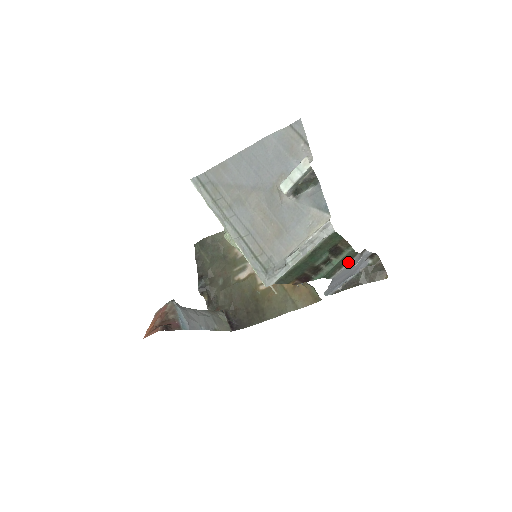
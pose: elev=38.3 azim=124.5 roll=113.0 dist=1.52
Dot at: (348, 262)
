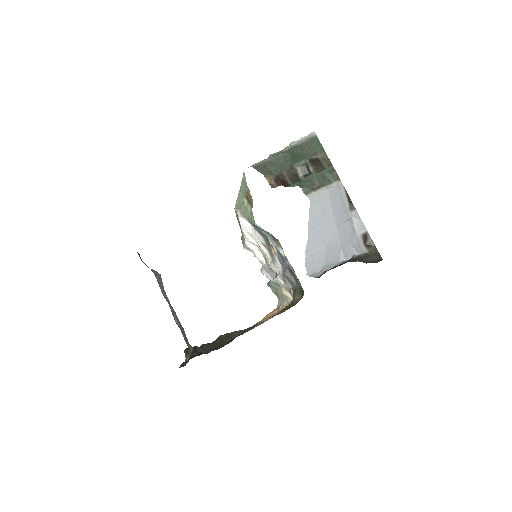
Dot at: (328, 185)
